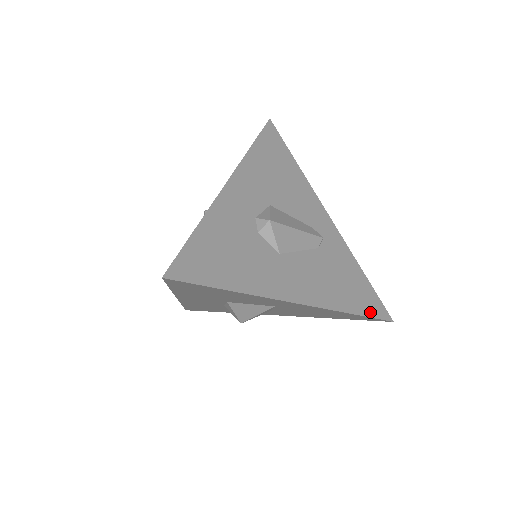
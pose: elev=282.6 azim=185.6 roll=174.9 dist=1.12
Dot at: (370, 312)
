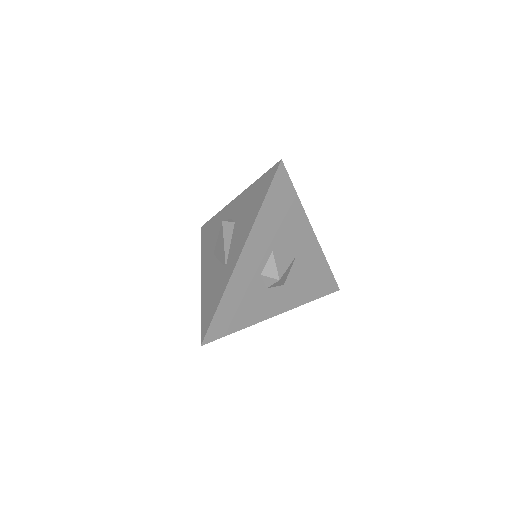
Dot at: occluded
